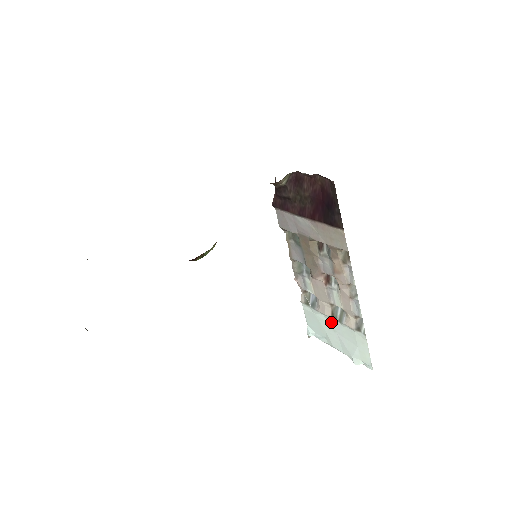
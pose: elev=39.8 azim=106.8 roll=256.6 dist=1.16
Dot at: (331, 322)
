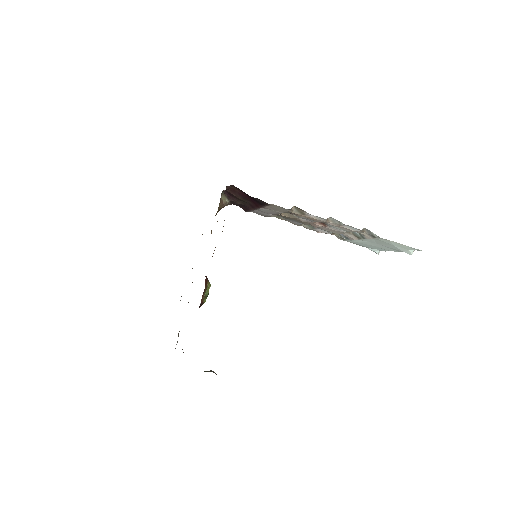
Dot at: (365, 241)
